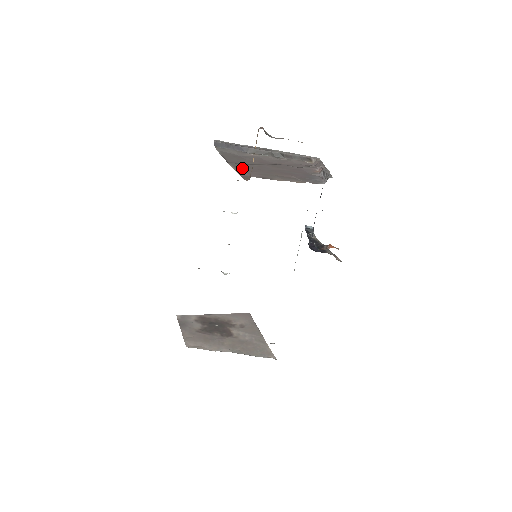
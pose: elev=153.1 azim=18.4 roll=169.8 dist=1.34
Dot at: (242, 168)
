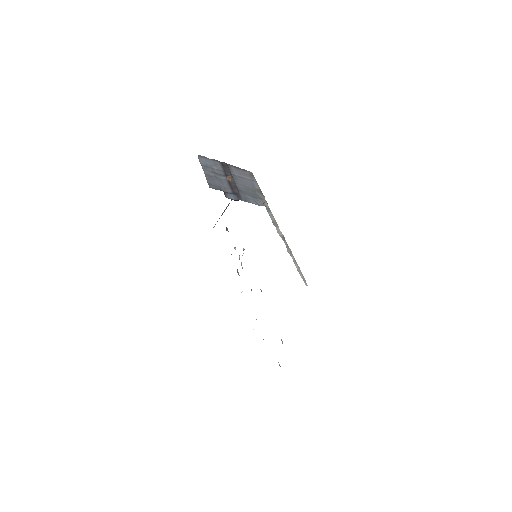
Dot at: occluded
